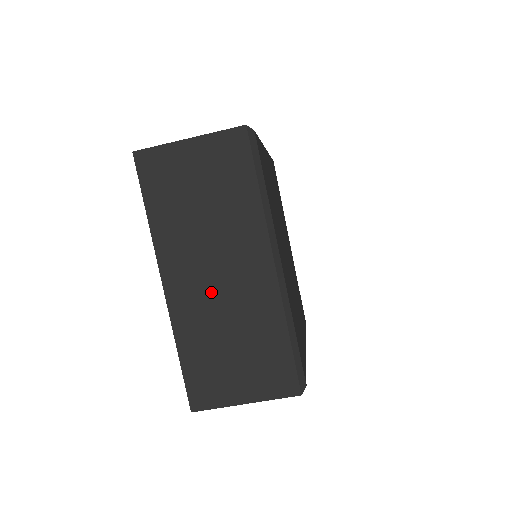
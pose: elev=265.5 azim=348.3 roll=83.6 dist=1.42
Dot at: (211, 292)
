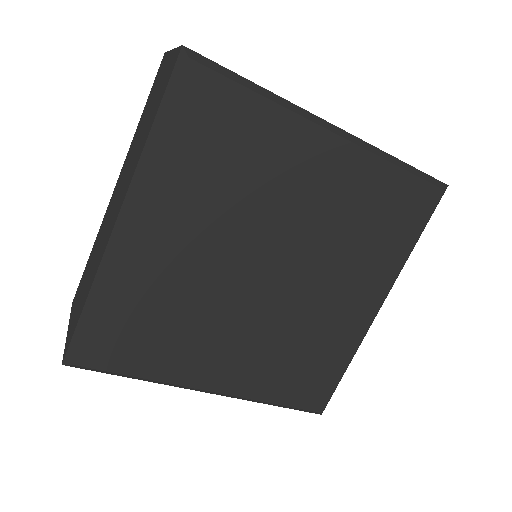
Dot at: occluded
